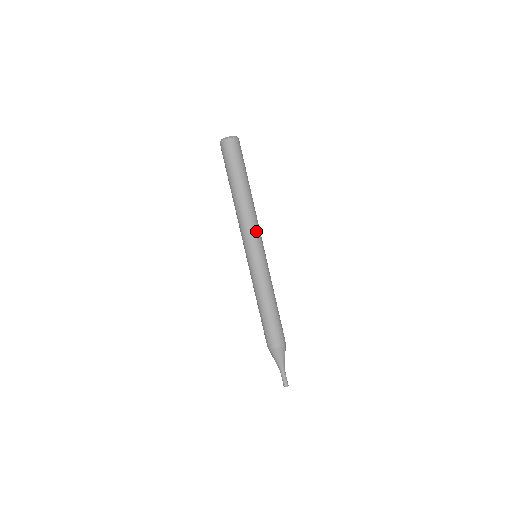
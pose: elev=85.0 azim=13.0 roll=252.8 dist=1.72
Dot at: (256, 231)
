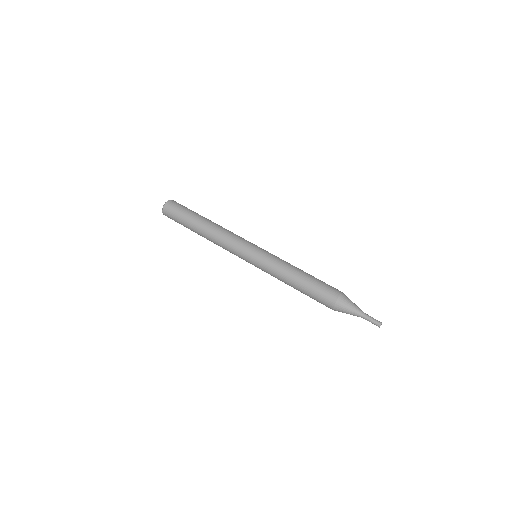
Dot at: (241, 237)
